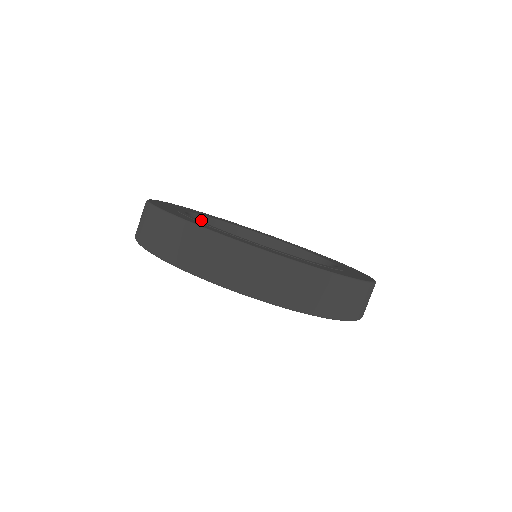
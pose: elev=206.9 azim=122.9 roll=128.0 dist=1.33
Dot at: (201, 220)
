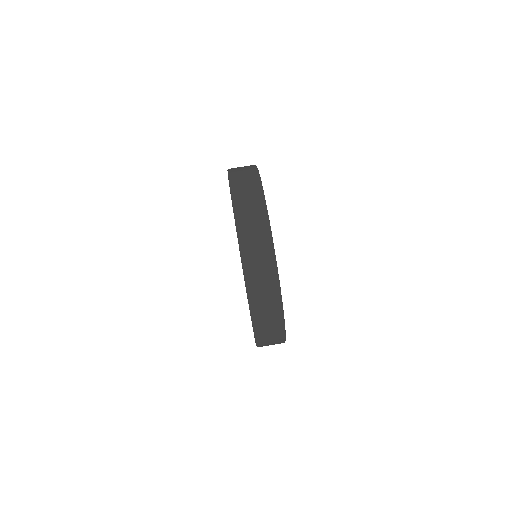
Dot at: occluded
